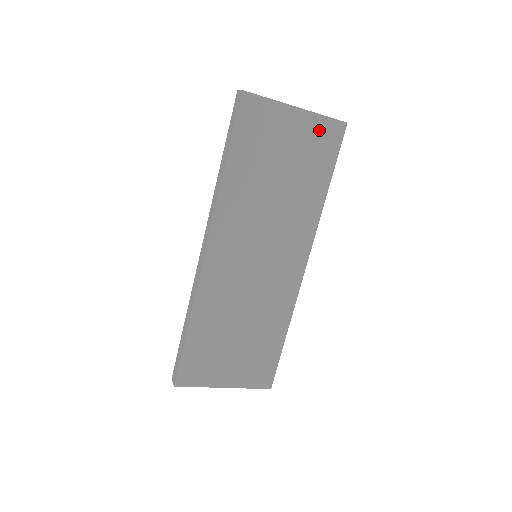
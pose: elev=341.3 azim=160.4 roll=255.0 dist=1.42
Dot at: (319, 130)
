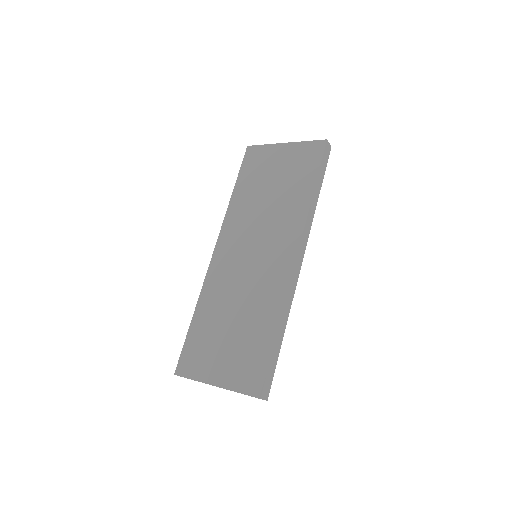
Dot at: (303, 151)
